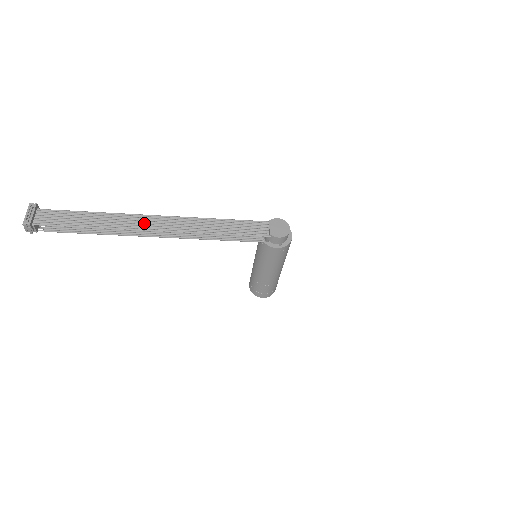
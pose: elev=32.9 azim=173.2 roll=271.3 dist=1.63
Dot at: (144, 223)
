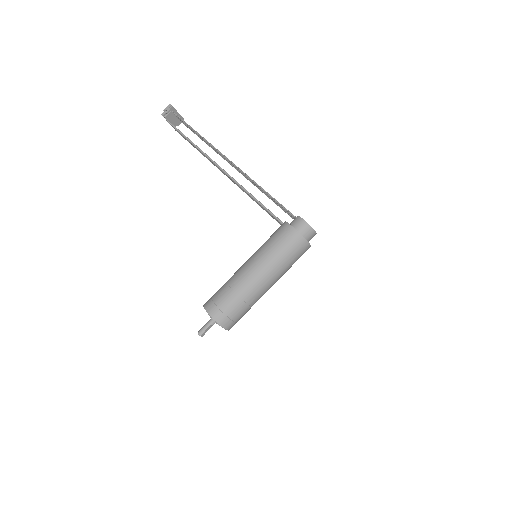
Dot at: occluded
